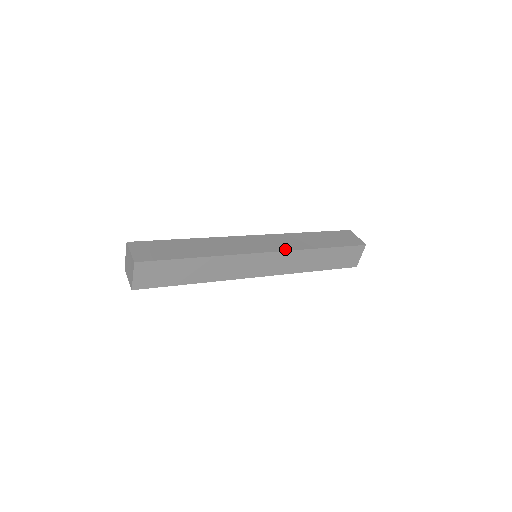
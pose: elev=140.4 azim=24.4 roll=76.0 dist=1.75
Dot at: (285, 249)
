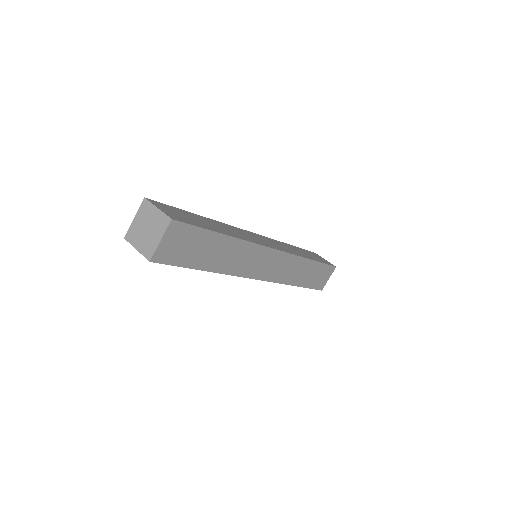
Dot at: (288, 252)
